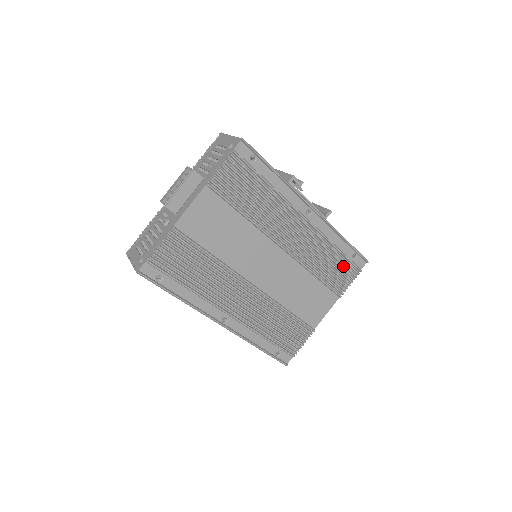
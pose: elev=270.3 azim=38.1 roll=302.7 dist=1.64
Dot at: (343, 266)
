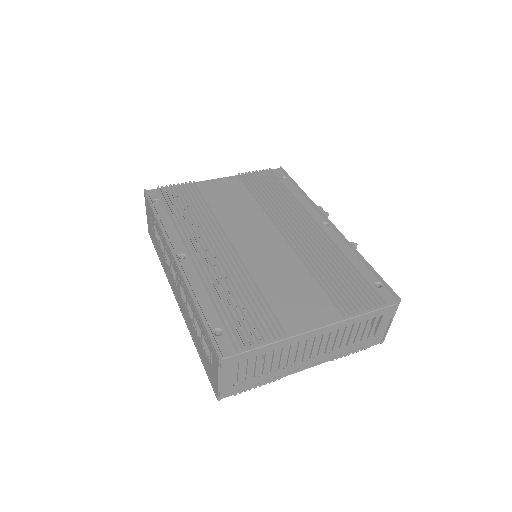
Dot at: (358, 285)
